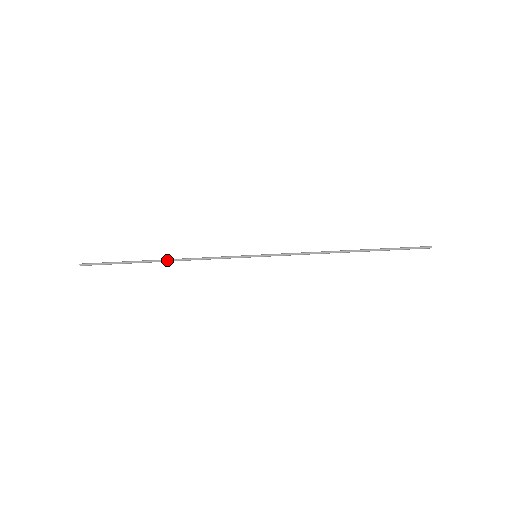
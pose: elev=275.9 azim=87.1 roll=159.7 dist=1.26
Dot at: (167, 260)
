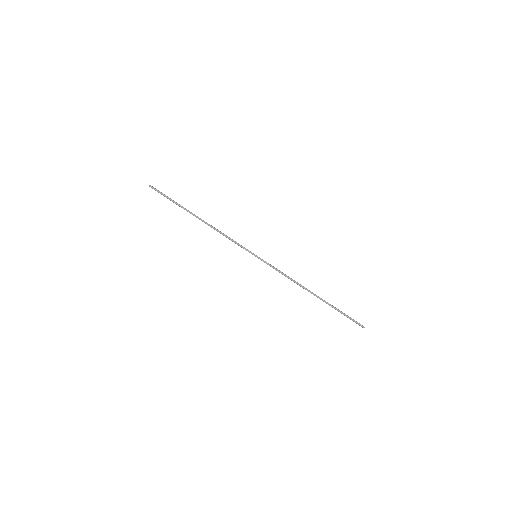
Dot at: occluded
